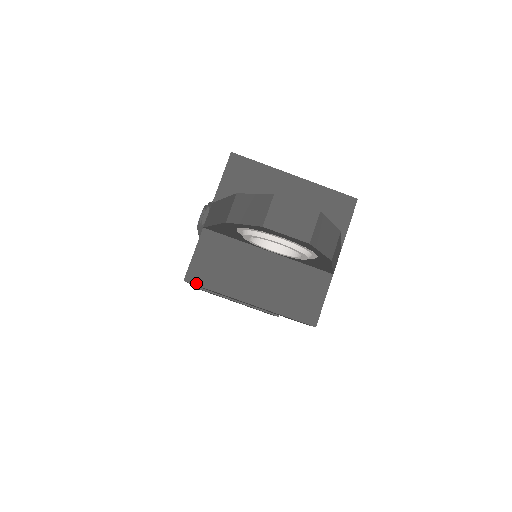
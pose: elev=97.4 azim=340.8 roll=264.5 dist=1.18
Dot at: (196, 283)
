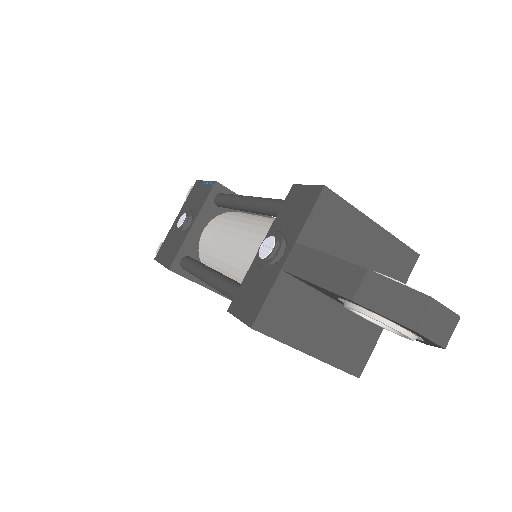
Dot at: (263, 331)
